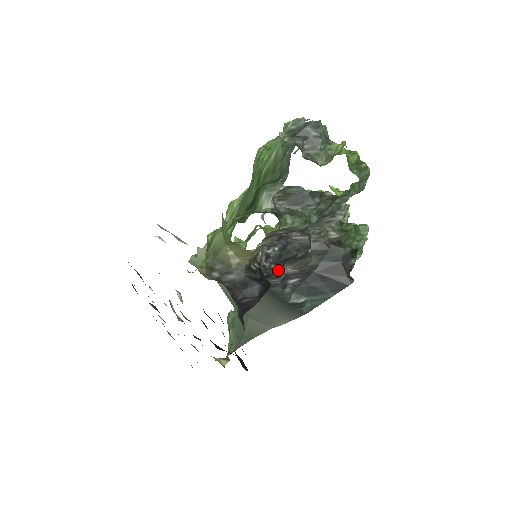
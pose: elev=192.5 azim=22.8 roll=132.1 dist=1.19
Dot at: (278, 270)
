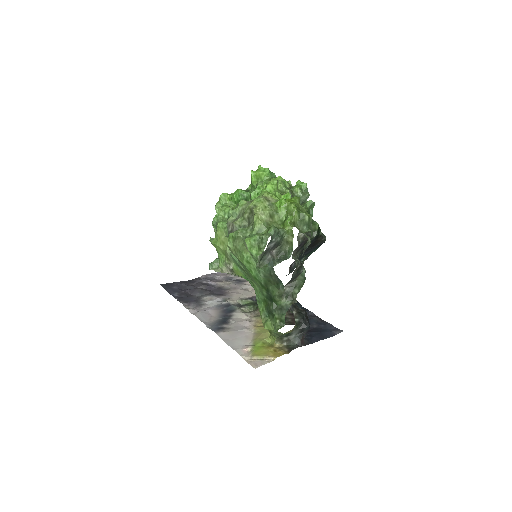
Dot at: occluded
